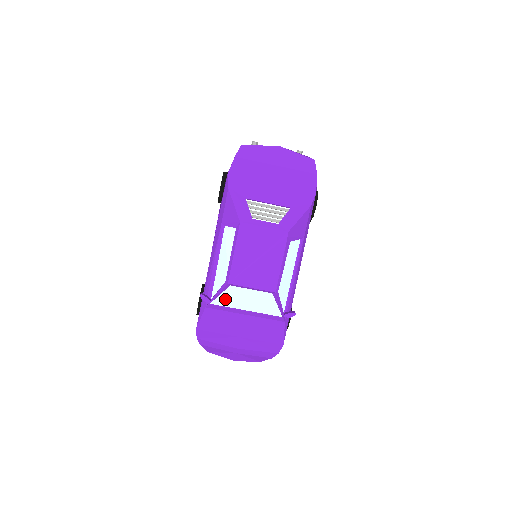
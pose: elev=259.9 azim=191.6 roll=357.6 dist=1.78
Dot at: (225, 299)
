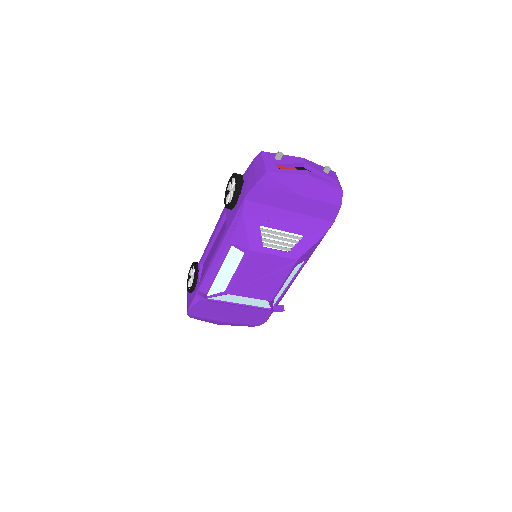
Dot at: (221, 297)
